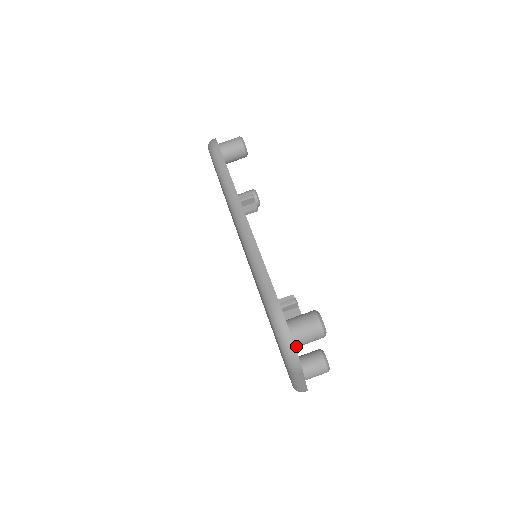
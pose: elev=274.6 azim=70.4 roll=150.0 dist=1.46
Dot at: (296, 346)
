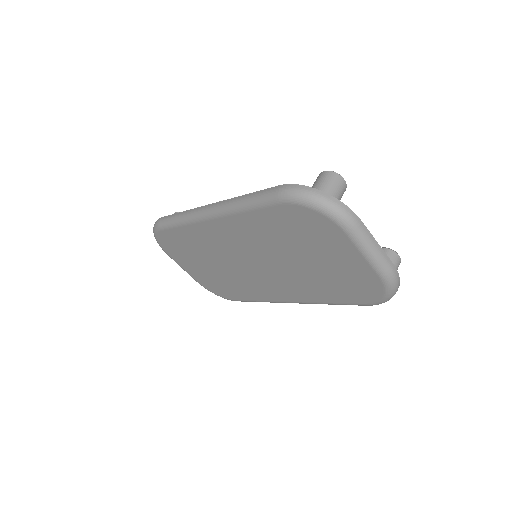
Dot at: occluded
